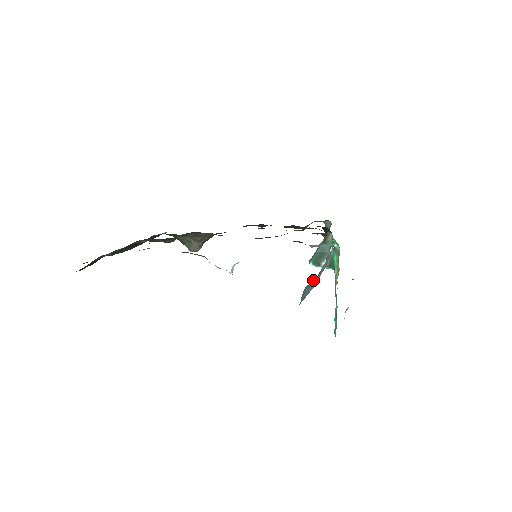
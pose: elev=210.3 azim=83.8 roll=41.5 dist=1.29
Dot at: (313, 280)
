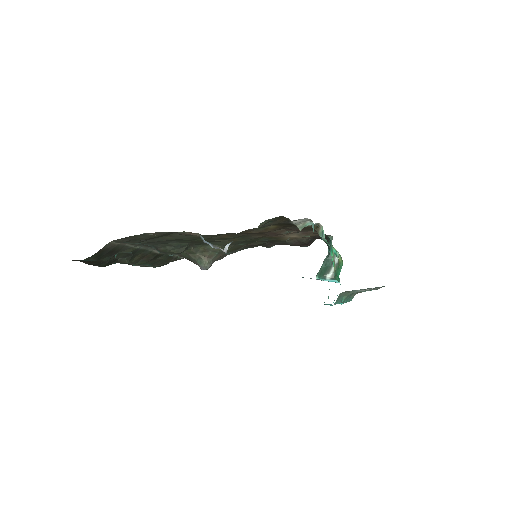
Dot at: occluded
